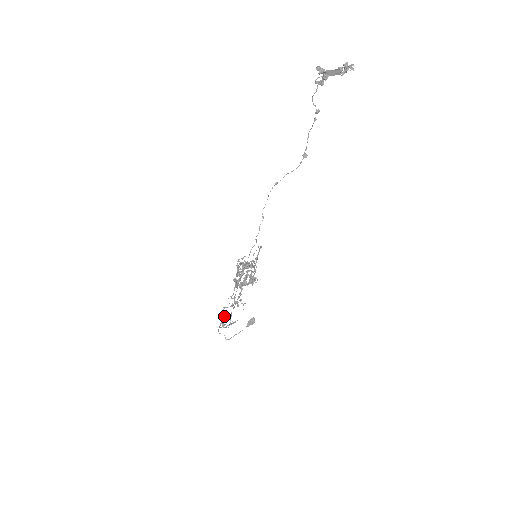
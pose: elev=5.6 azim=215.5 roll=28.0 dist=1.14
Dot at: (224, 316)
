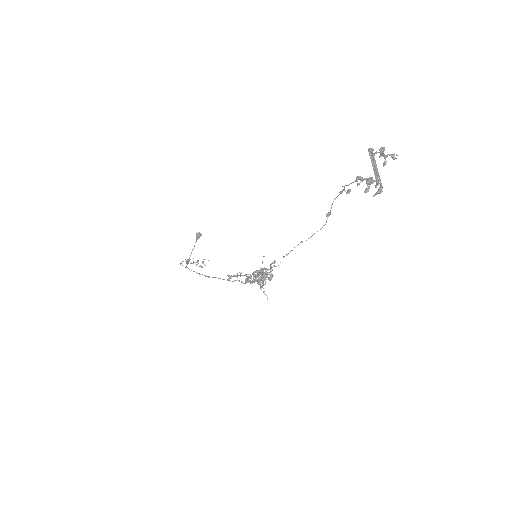
Dot at: occluded
